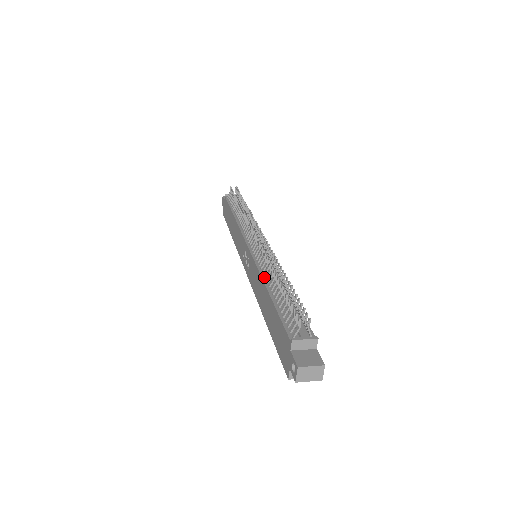
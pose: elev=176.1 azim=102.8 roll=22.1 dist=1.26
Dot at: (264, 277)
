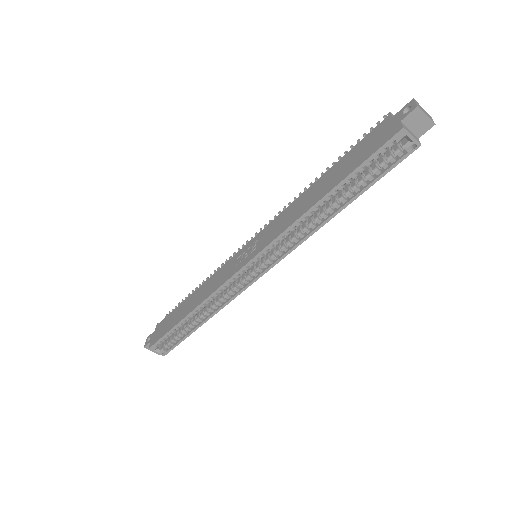
Dot at: (300, 198)
